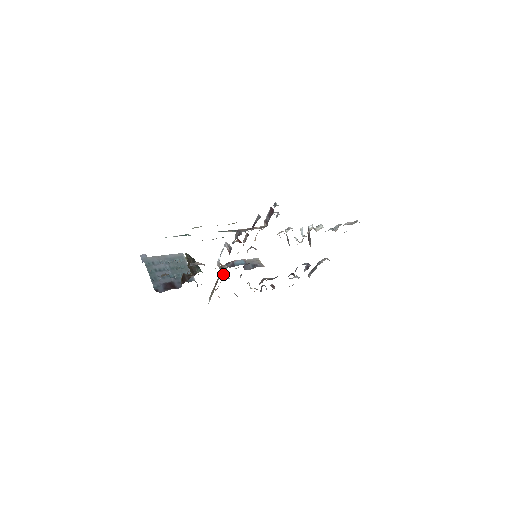
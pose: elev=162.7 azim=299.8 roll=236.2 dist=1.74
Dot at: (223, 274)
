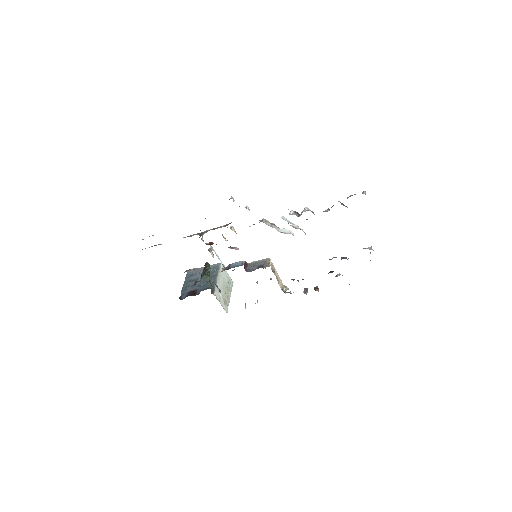
Dot at: occluded
